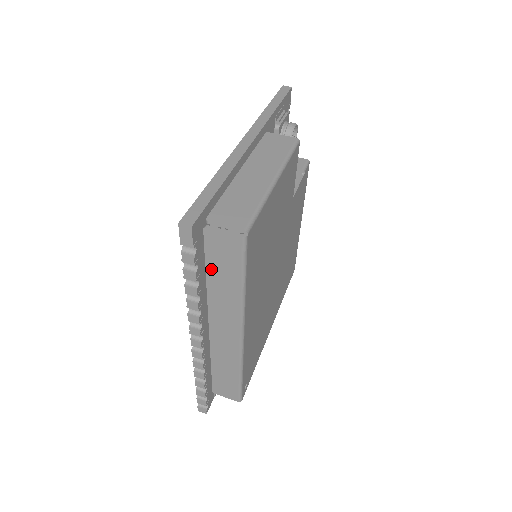
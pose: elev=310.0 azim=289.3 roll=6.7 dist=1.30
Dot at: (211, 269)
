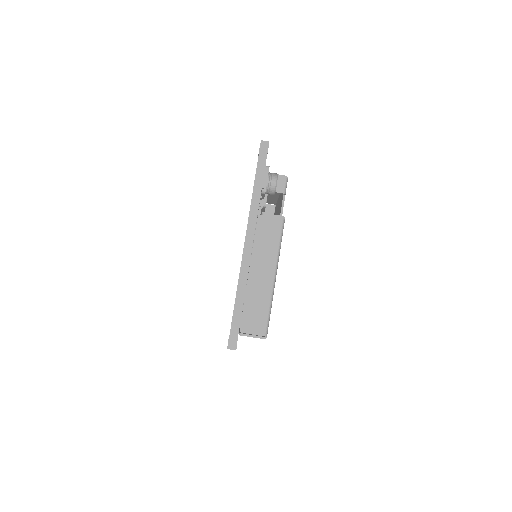
Dot at: occluded
